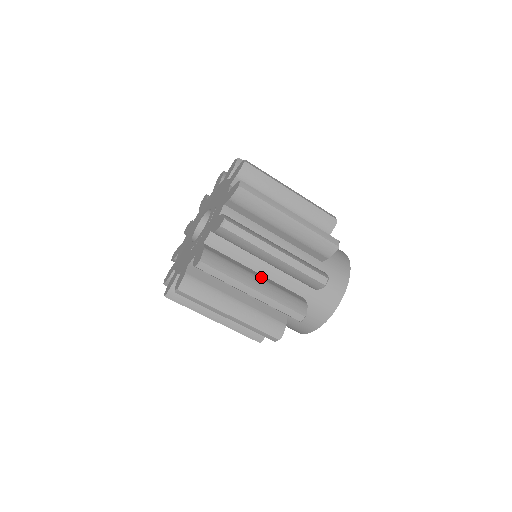
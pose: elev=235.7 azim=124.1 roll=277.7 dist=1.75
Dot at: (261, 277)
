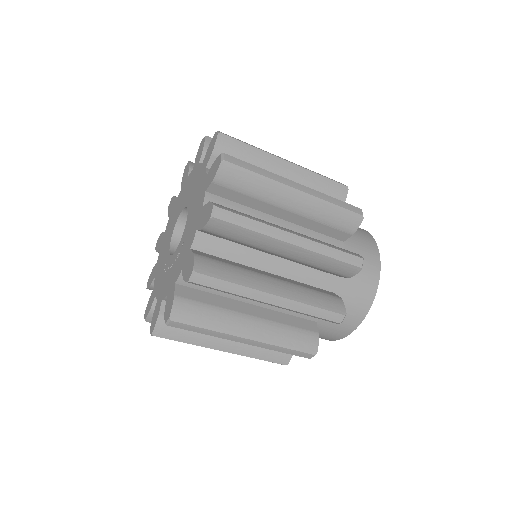
Dot at: occluded
